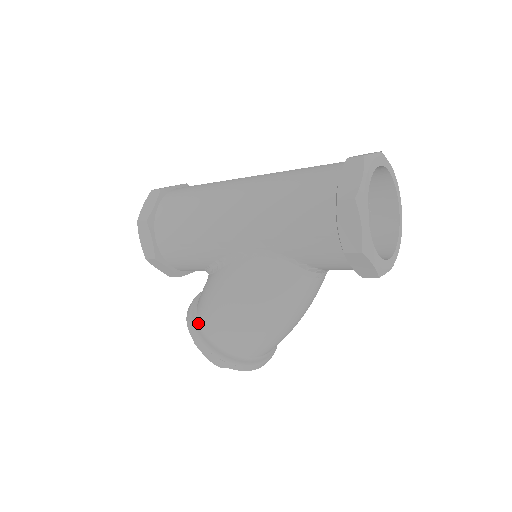
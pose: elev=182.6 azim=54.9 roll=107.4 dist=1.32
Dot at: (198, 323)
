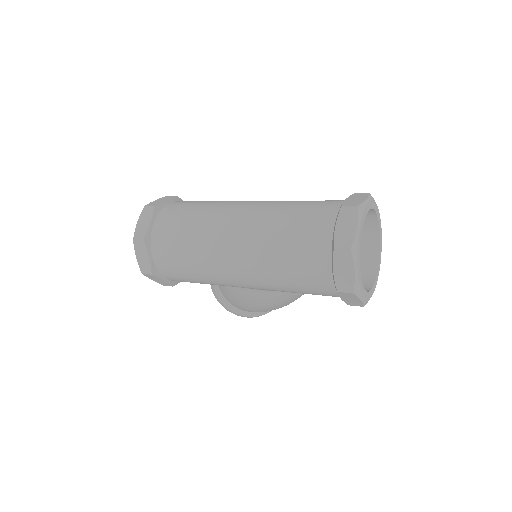
Dot at: (228, 303)
